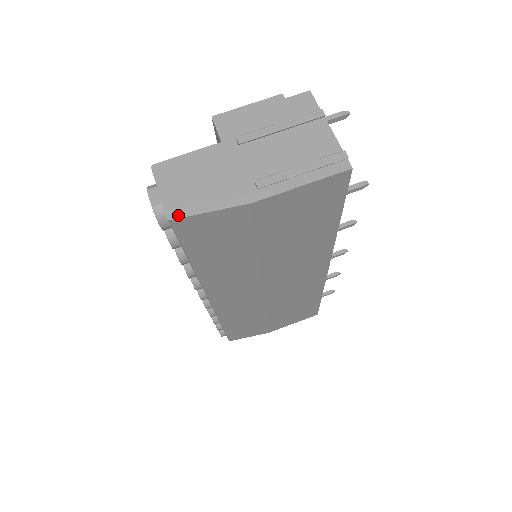
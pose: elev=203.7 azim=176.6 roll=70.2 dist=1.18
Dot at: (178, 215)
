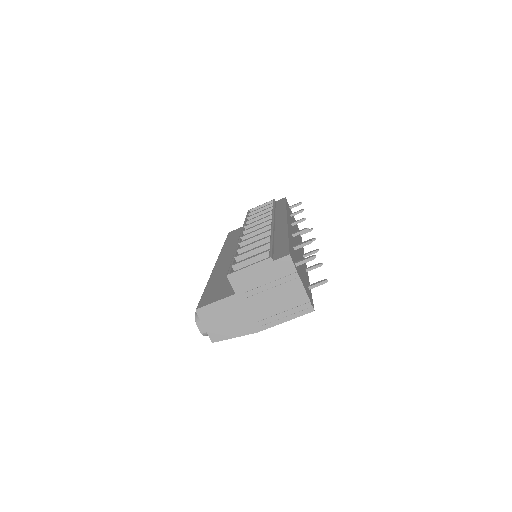
Dot at: (217, 340)
